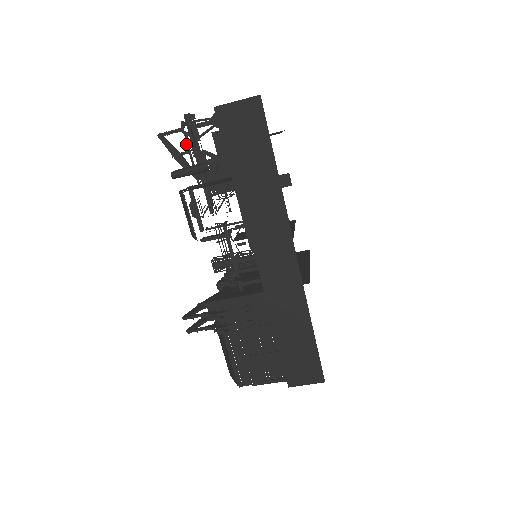
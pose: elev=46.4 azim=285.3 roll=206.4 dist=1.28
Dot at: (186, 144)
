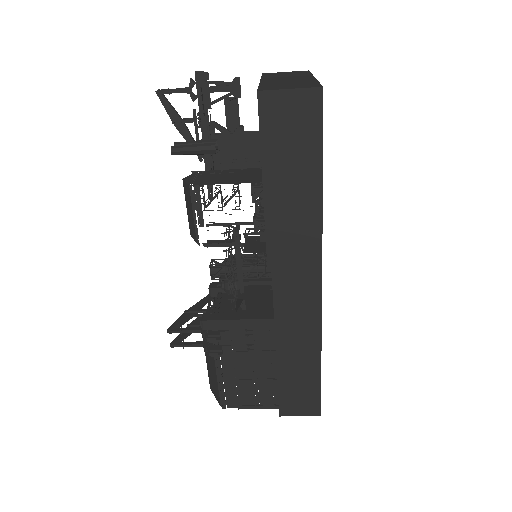
Dot at: occluded
